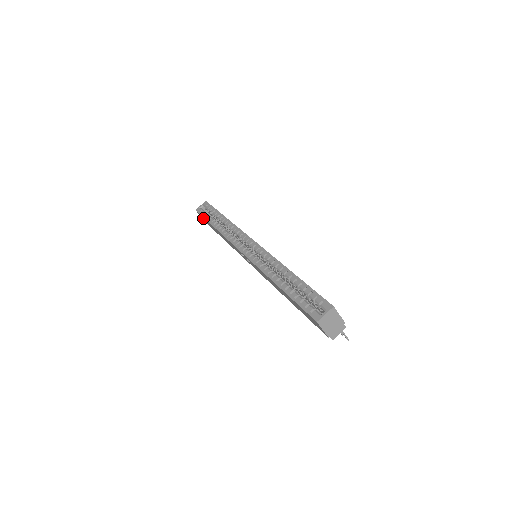
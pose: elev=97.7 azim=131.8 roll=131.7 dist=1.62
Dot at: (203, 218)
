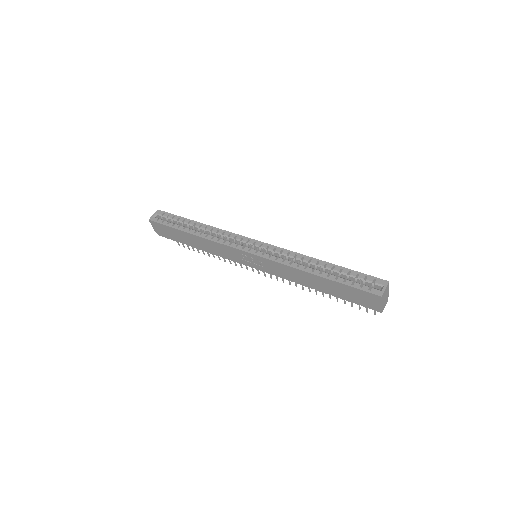
Dot at: (161, 227)
